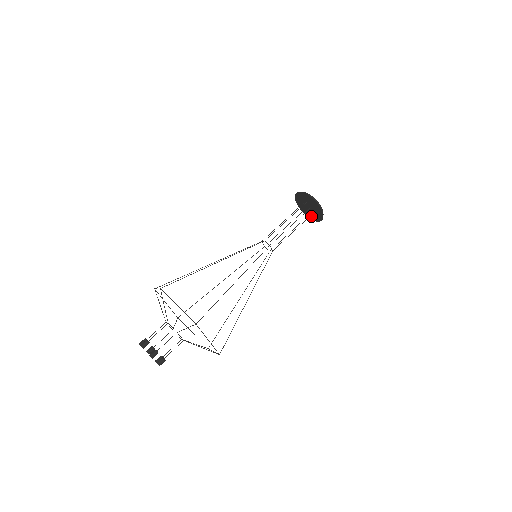
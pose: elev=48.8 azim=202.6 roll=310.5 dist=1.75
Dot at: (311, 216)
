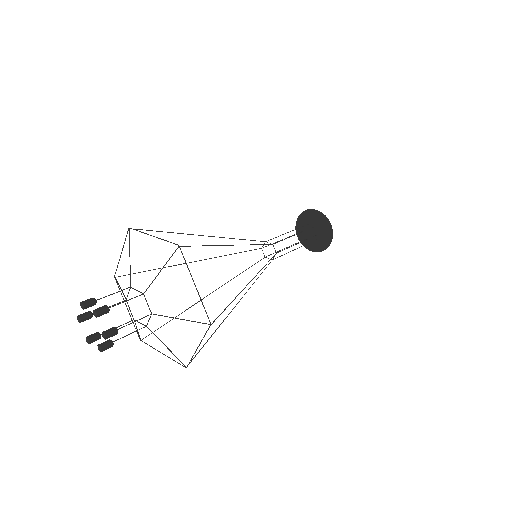
Dot at: (305, 240)
